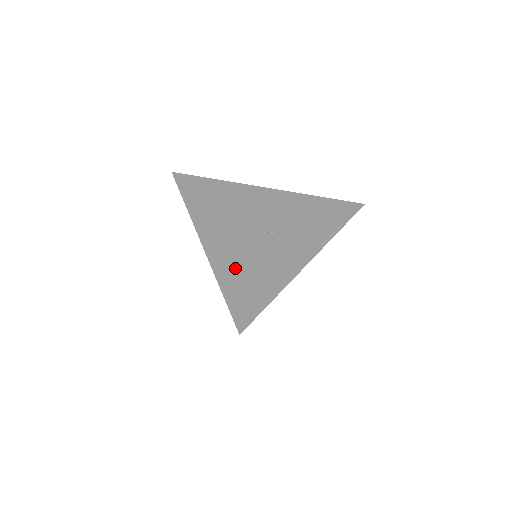
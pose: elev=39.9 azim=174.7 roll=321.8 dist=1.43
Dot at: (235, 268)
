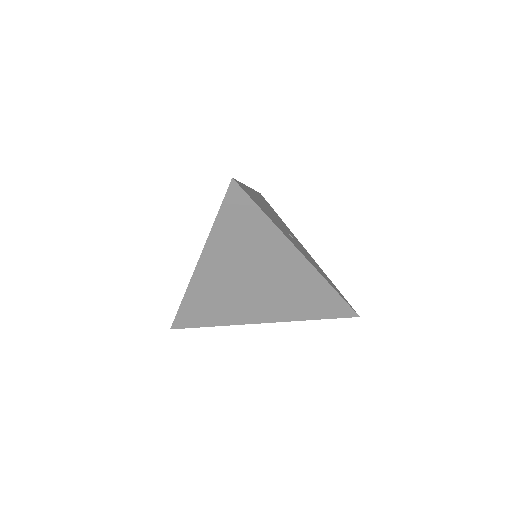
Dot at: (257, 199)
